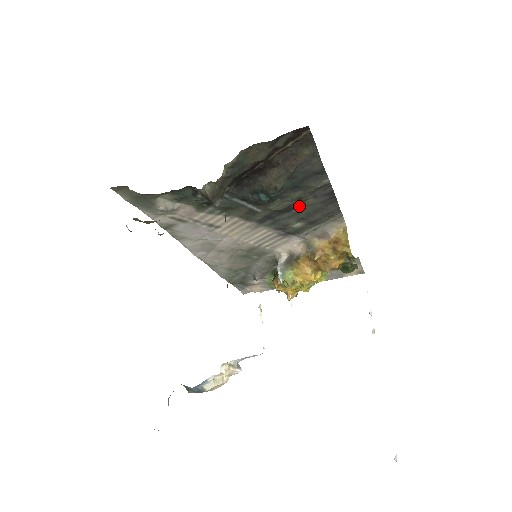
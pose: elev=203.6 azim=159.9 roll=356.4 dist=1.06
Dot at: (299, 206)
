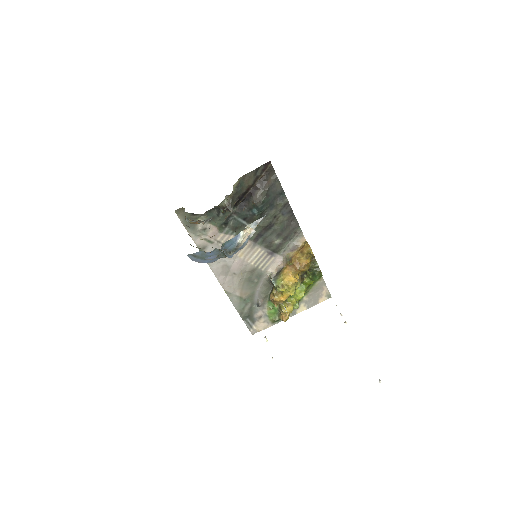
Dot at: (275, 224)
